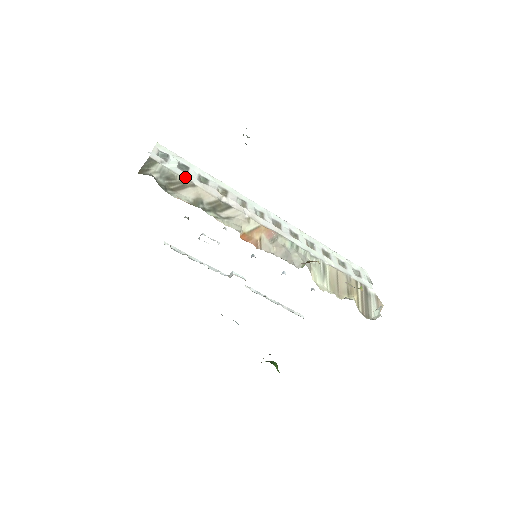
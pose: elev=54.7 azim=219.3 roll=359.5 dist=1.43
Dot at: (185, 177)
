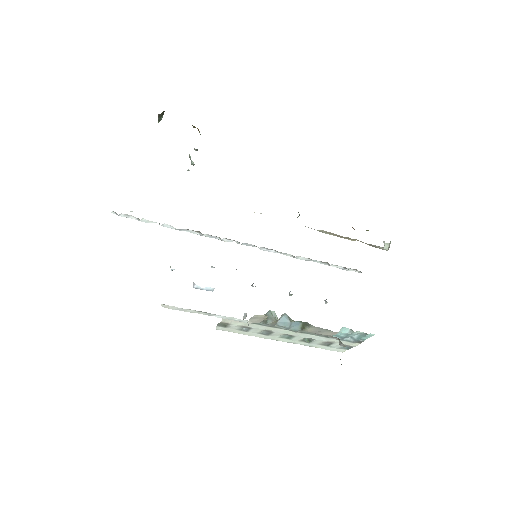
Dot at: occluded
